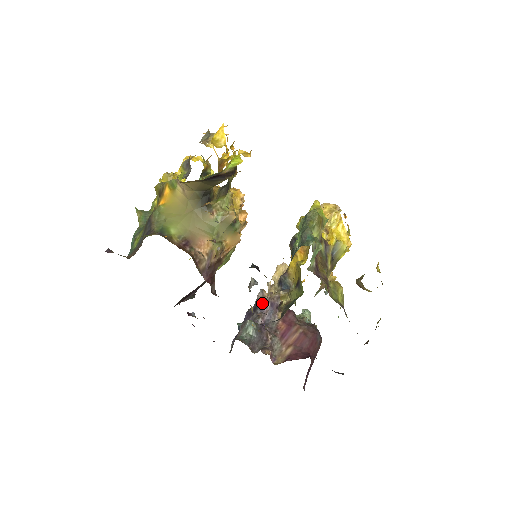
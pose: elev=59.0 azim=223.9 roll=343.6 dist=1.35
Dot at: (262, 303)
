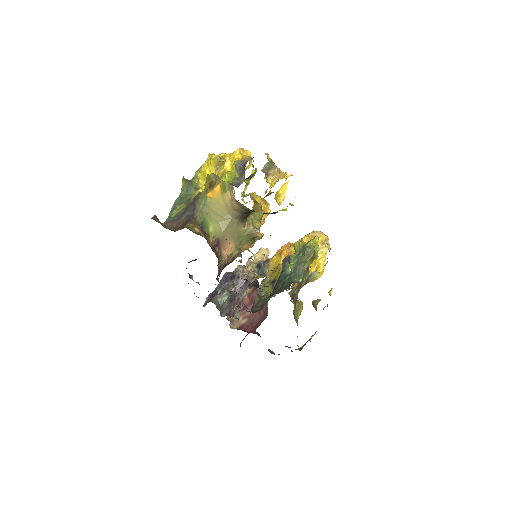
Dot at: (240, 277)
